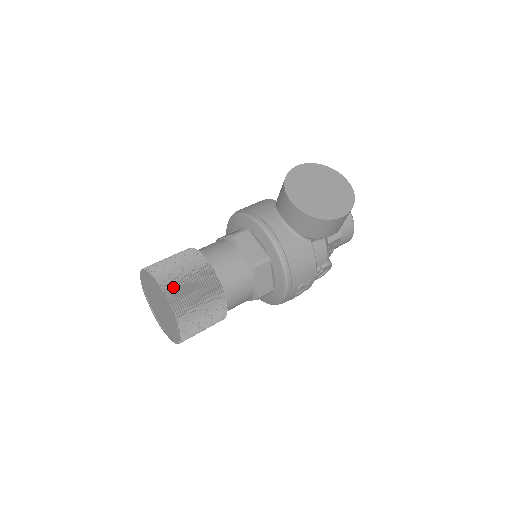
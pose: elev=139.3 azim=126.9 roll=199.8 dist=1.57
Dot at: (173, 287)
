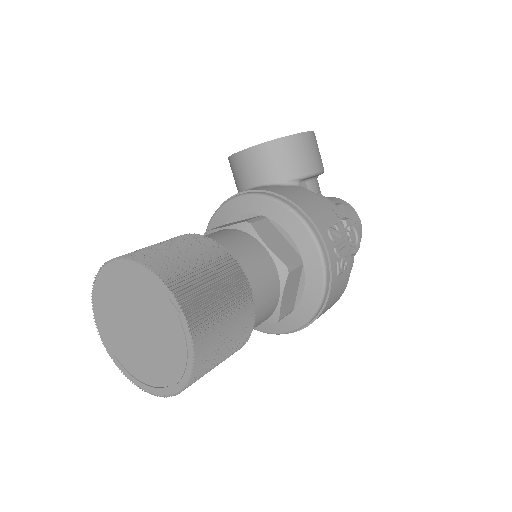
Dot at: (135, 254)
